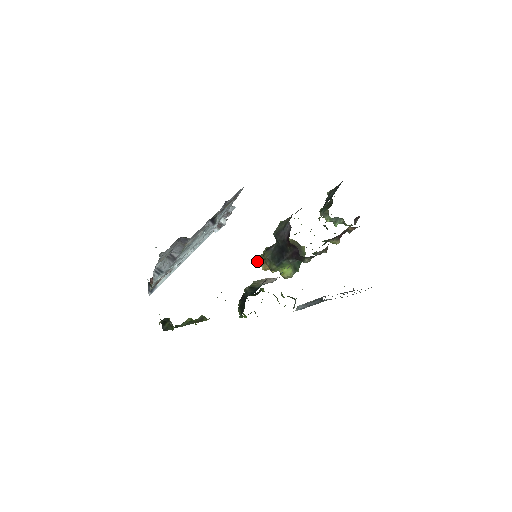
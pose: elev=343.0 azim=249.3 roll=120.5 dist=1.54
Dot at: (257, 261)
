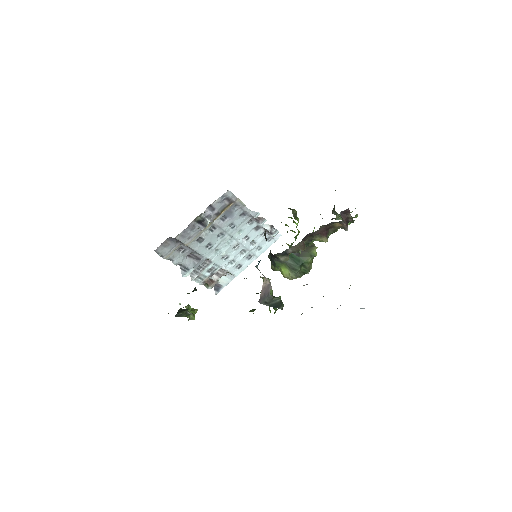
Dot at: occluded
